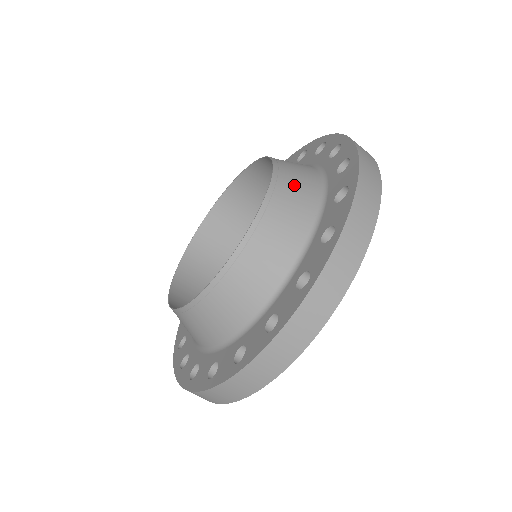
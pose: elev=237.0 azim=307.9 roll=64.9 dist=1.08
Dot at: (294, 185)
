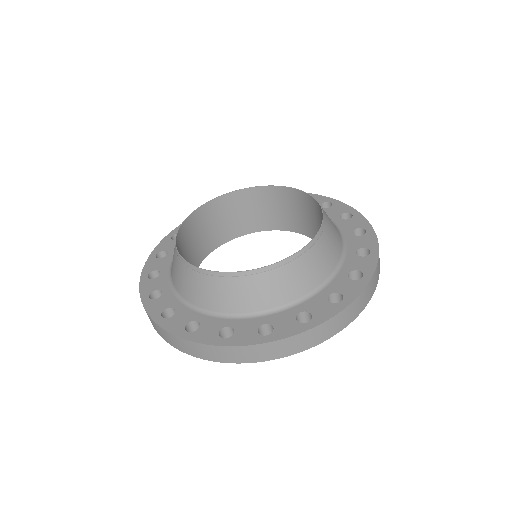
Dot at: (317, 259)
